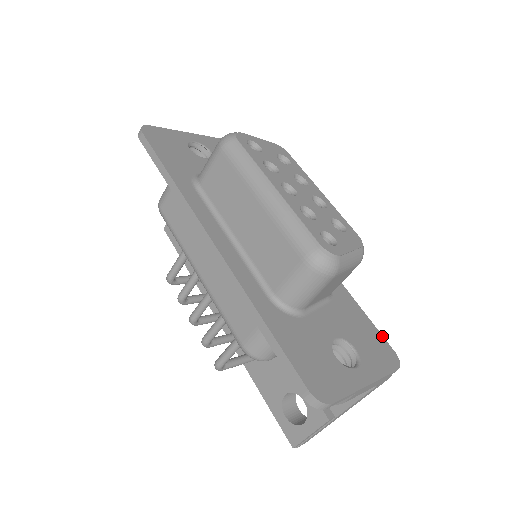
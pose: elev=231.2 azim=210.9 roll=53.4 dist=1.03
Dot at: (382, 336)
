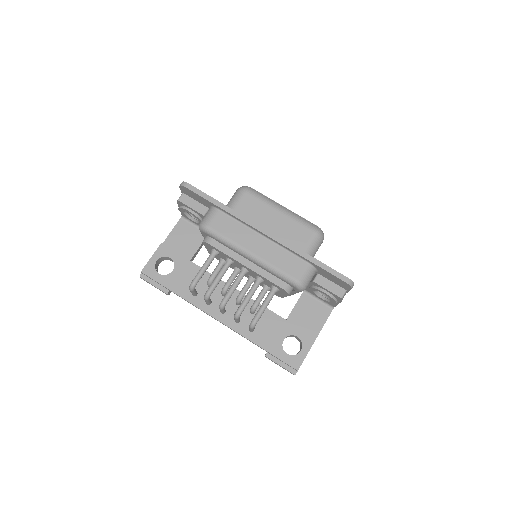
Dot at: occluded
